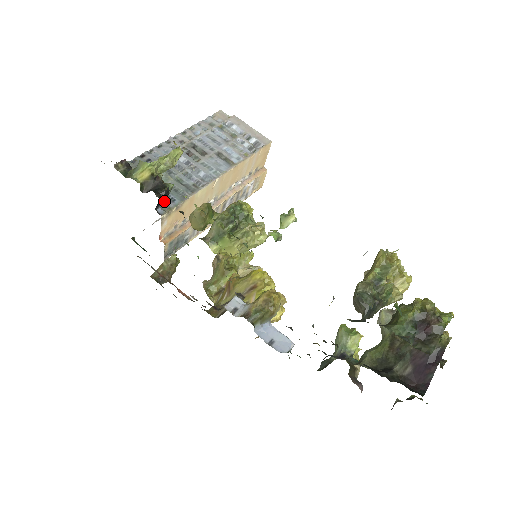
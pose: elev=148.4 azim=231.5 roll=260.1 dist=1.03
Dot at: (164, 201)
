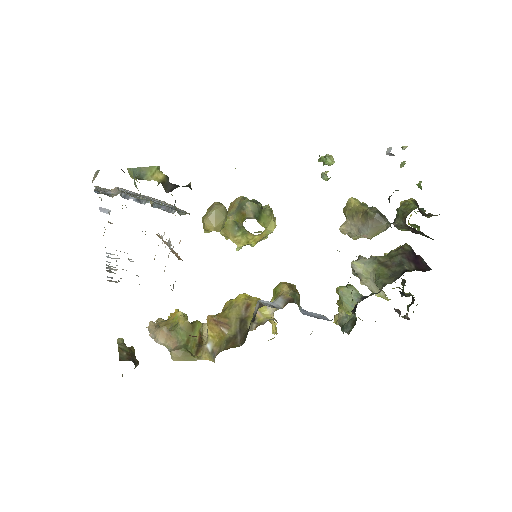
Dot at: (175, 209)
